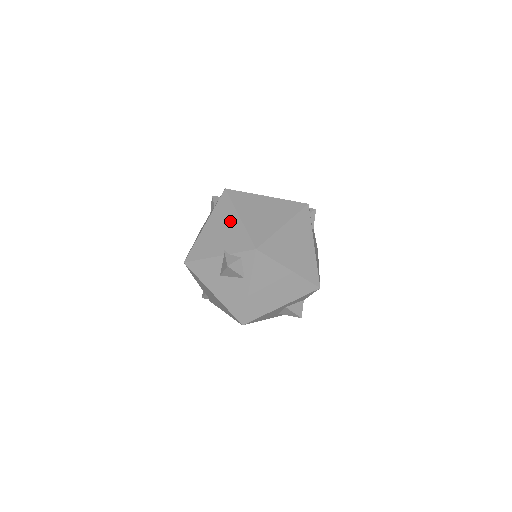
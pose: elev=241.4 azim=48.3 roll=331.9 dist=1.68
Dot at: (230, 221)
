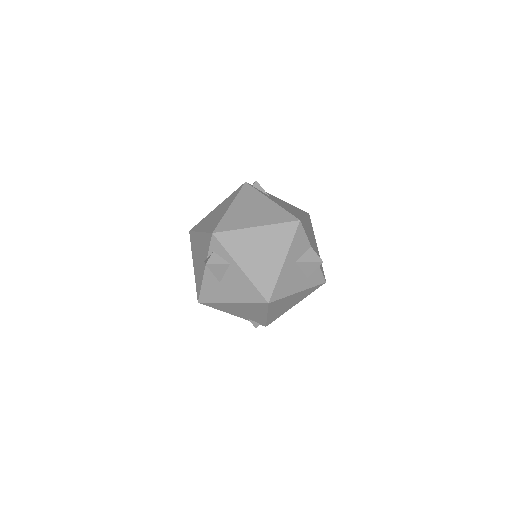
Dot at: (198, 242)
